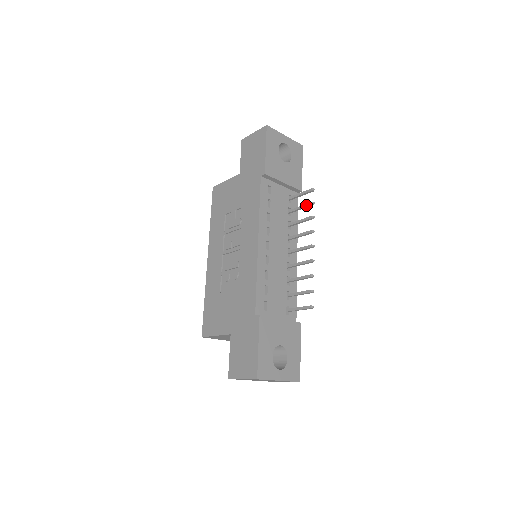
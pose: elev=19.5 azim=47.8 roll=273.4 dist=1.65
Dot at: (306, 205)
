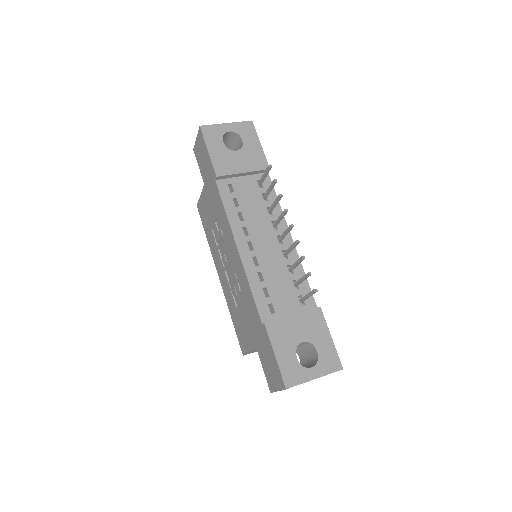
Dot at: (271, 185)
